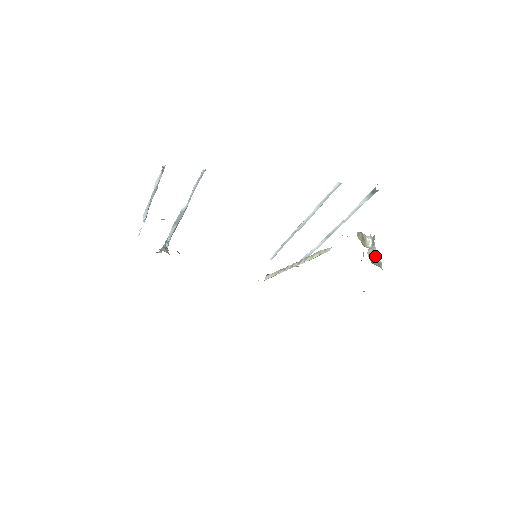
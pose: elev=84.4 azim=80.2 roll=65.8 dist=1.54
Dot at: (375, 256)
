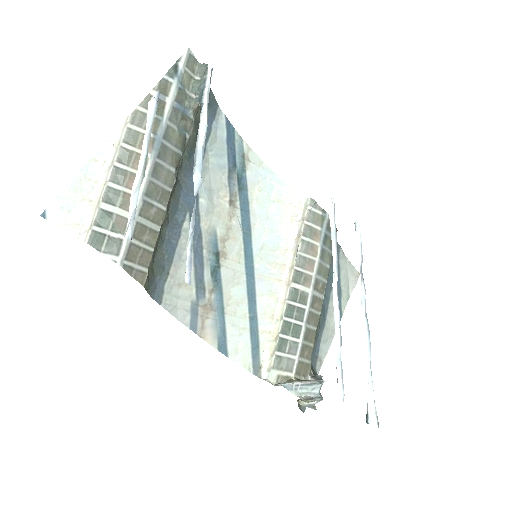
Dot at: occluded
